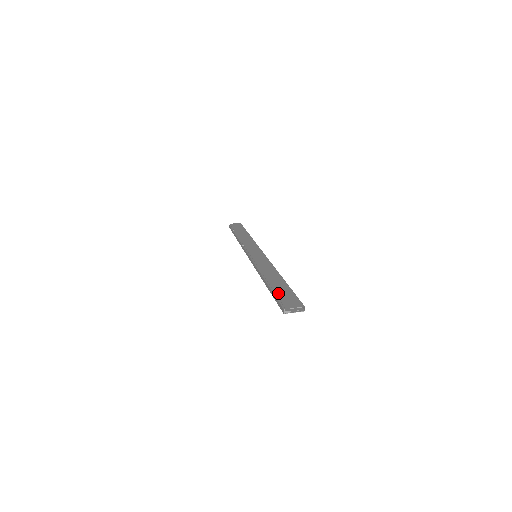
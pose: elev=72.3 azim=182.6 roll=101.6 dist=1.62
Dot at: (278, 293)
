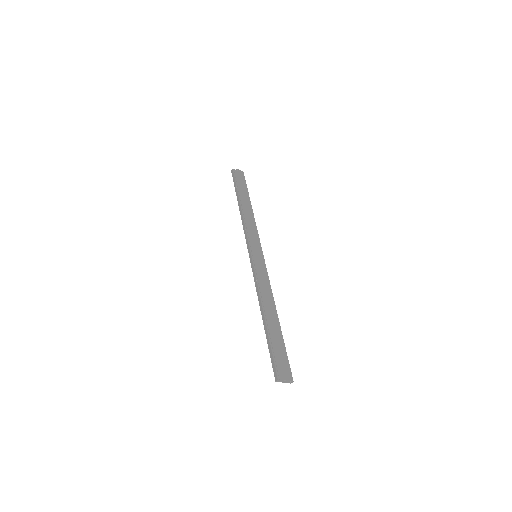
Dot at: (275, 347)
